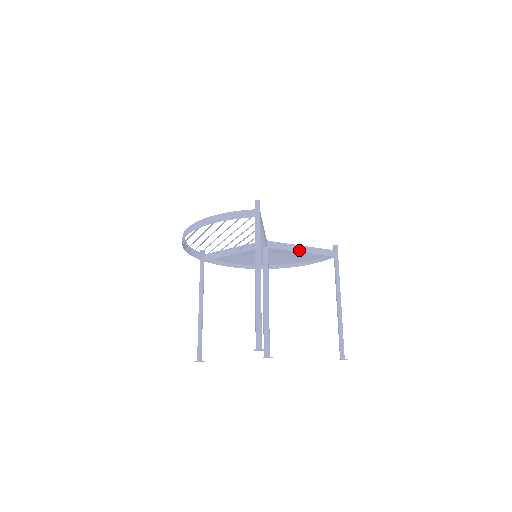
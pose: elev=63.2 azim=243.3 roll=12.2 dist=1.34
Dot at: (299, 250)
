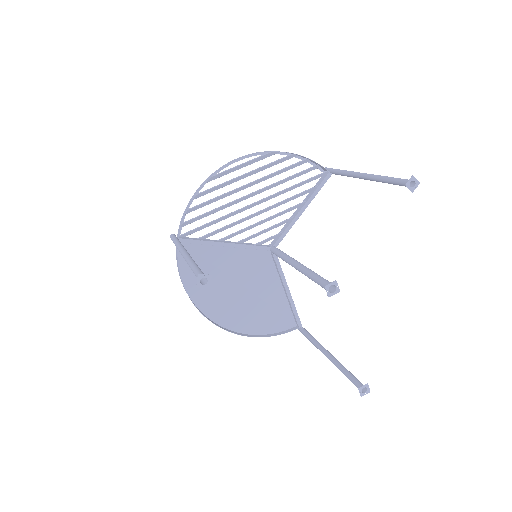
Dot at: (287, 285)
